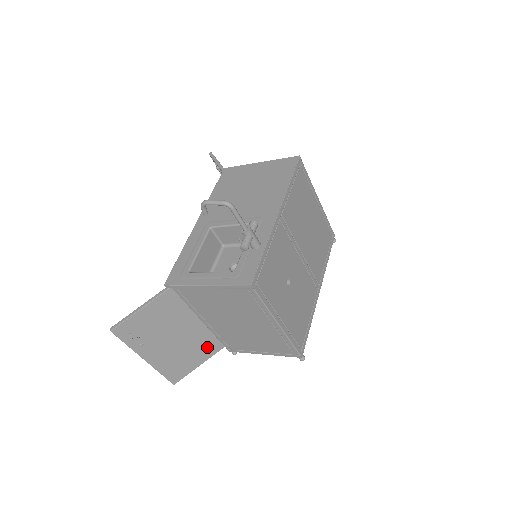
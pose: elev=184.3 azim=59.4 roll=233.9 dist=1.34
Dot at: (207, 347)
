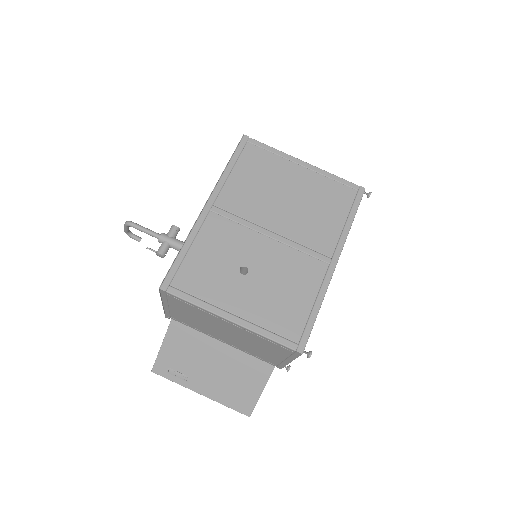
Dot at: (255, 369)
